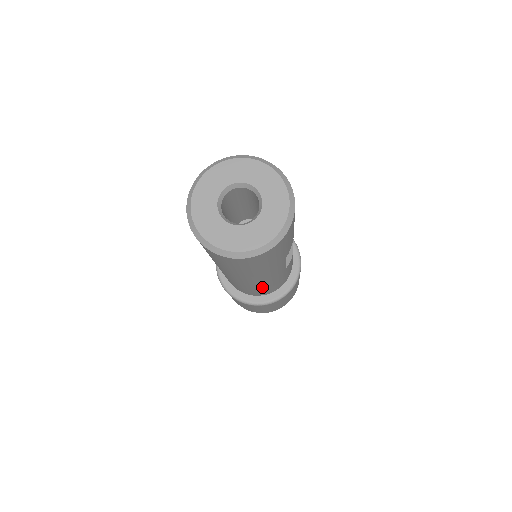
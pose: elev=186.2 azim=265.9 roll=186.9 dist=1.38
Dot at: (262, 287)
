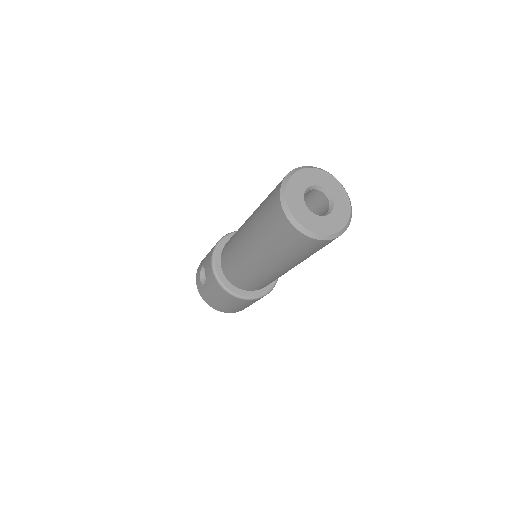
Dot at: (275, 278)
